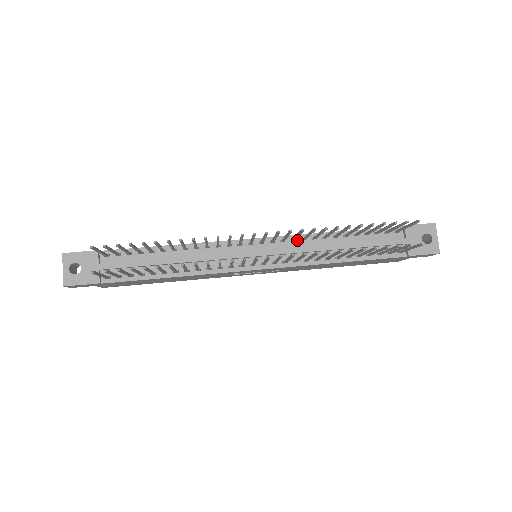
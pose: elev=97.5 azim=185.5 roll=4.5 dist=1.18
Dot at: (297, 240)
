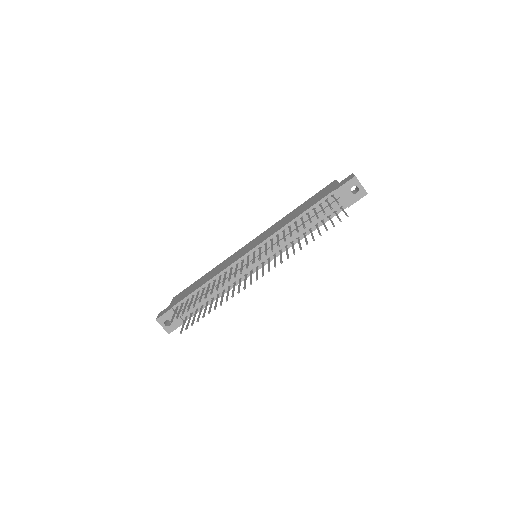
Dot at: (274, 238)
